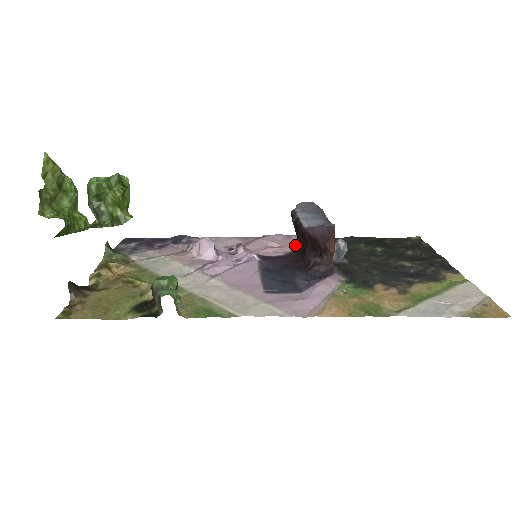
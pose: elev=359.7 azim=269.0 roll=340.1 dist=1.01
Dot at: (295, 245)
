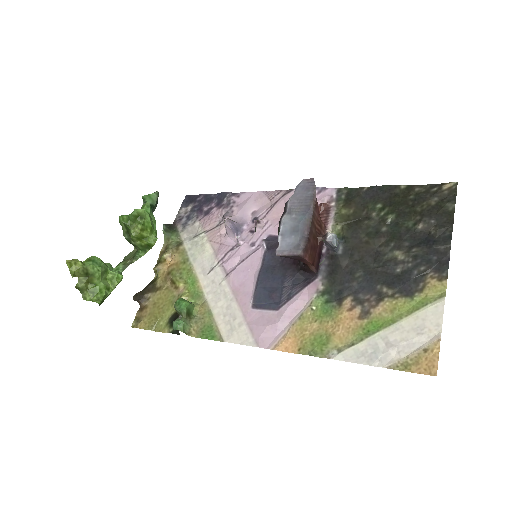
Dot at: occluded
